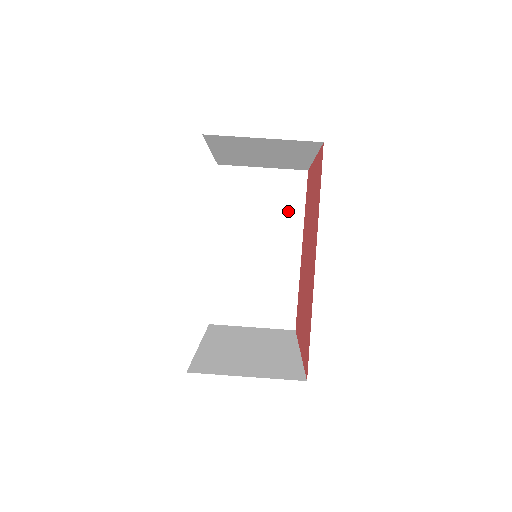
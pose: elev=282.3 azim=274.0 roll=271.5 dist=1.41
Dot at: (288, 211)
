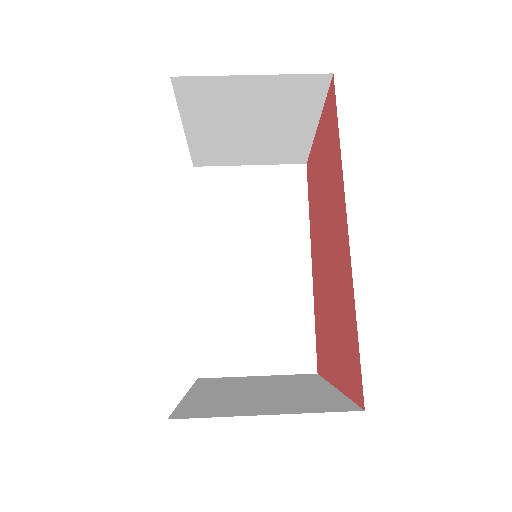
Dot at: (288, 215)
